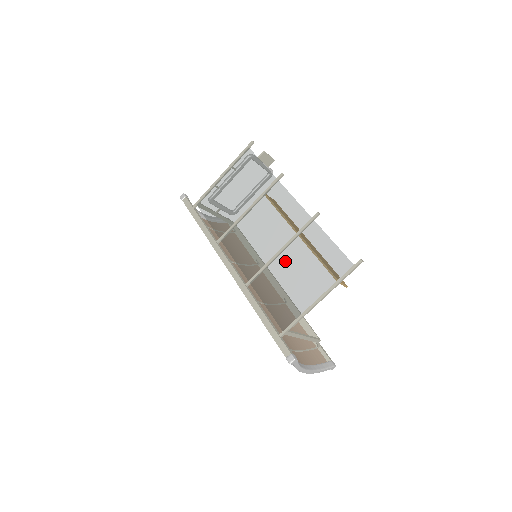
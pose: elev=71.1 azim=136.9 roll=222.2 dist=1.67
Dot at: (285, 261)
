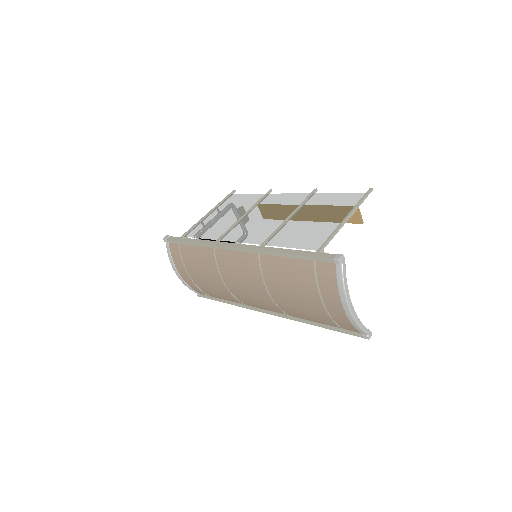
Dot at: (297, 219)
